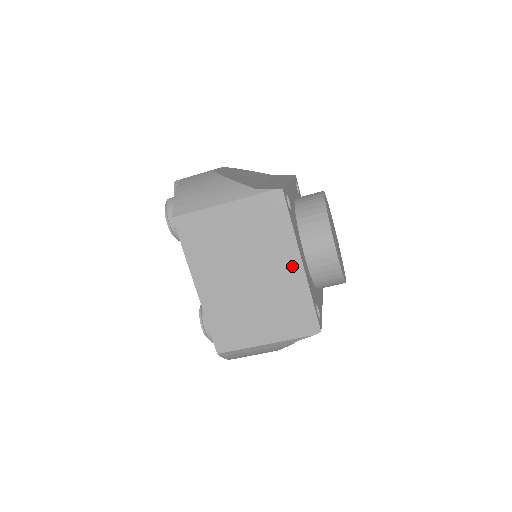
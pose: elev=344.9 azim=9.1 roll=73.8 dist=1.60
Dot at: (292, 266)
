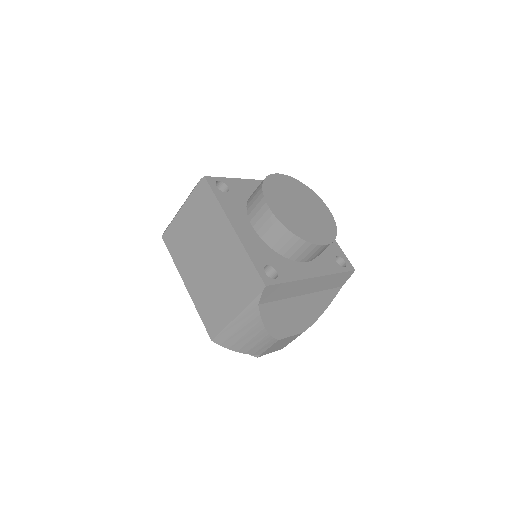
Dot at: (228, 234)
